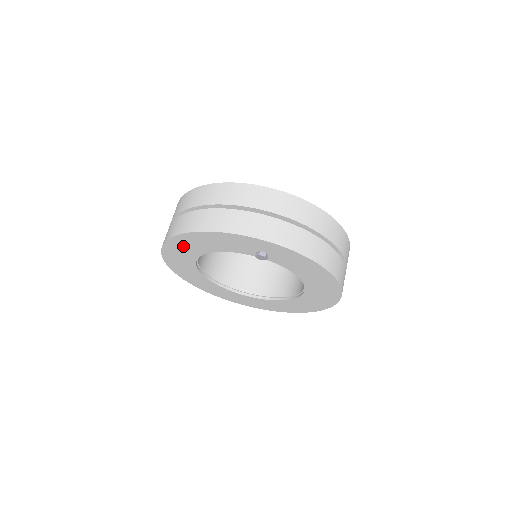
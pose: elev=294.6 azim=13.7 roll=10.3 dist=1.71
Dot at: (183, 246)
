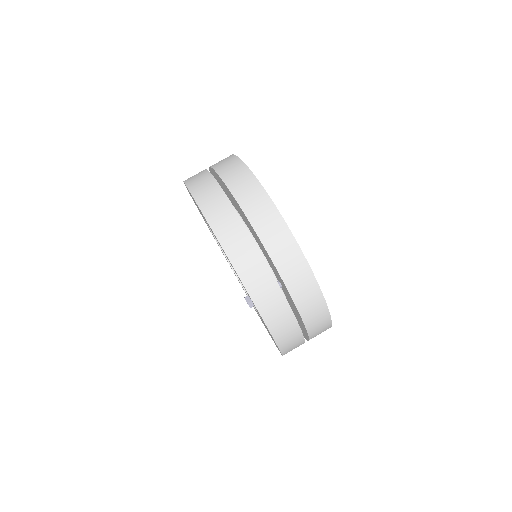
Dot at: occluded
